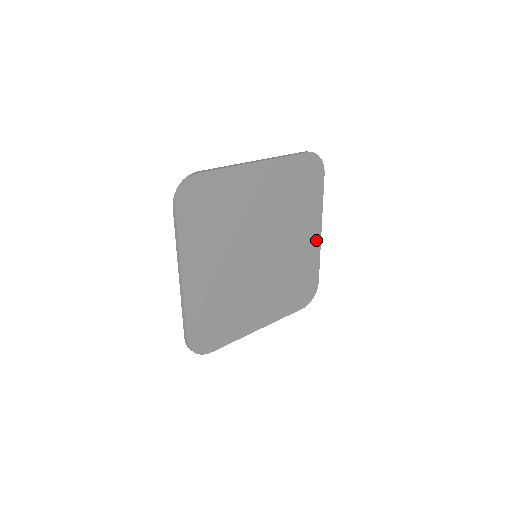
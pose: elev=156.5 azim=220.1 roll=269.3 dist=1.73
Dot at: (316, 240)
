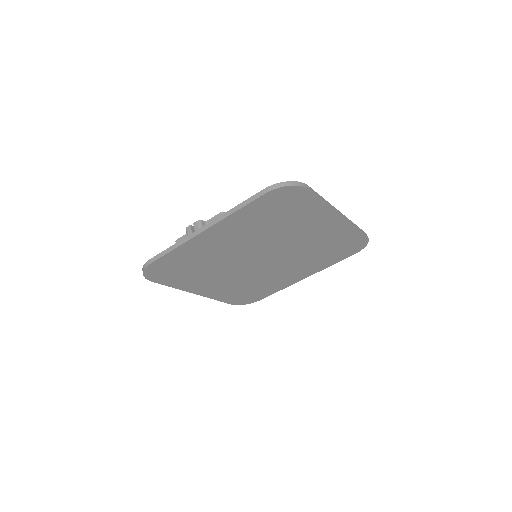
Dot at: (295, 280)
